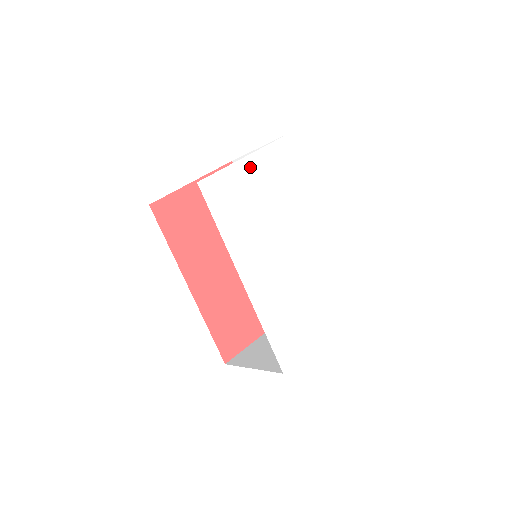
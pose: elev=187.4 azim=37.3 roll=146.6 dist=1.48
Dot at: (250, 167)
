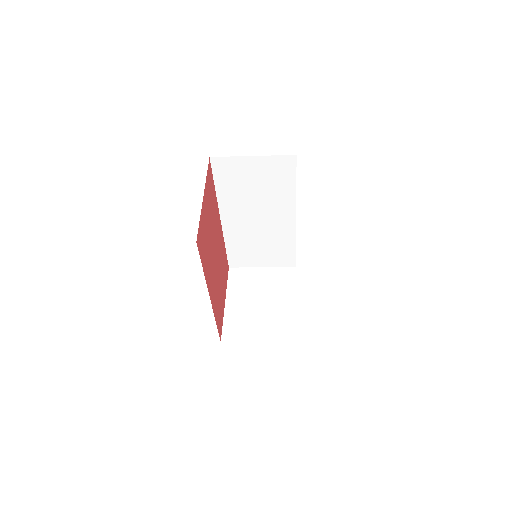
Dot at: occluded
